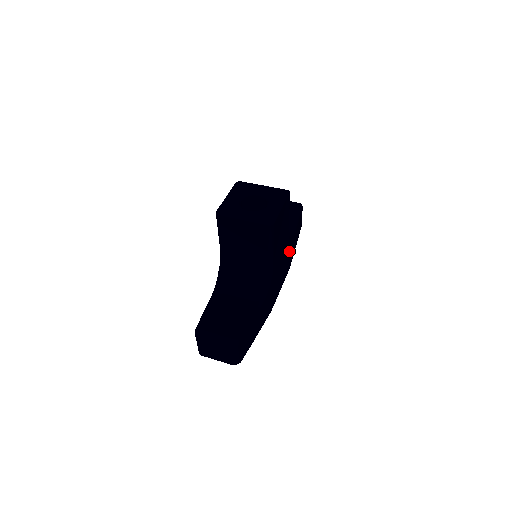
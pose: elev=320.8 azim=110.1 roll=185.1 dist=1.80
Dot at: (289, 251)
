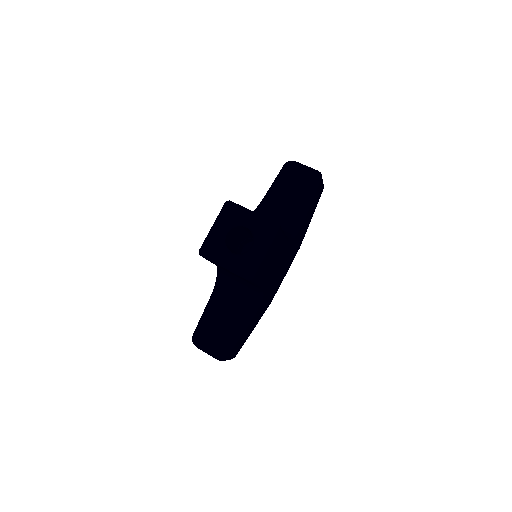
Dot at: (294, 245)
